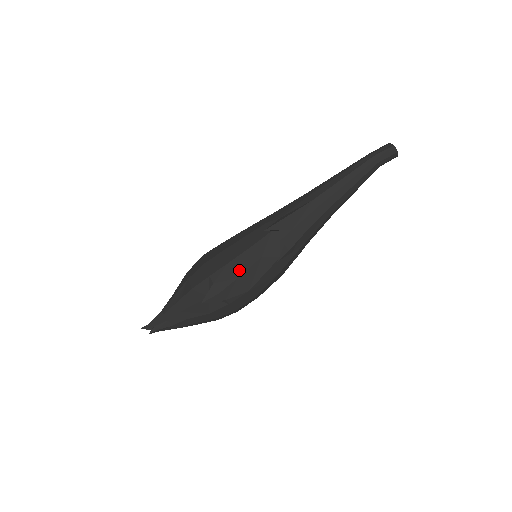
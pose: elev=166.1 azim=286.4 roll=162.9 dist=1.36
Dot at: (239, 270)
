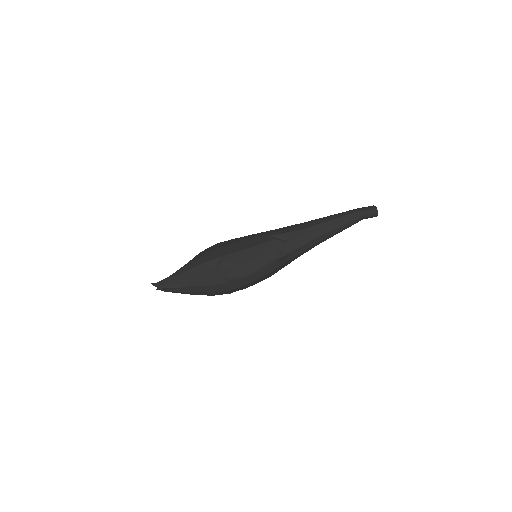
Dot at: (243, 259)
